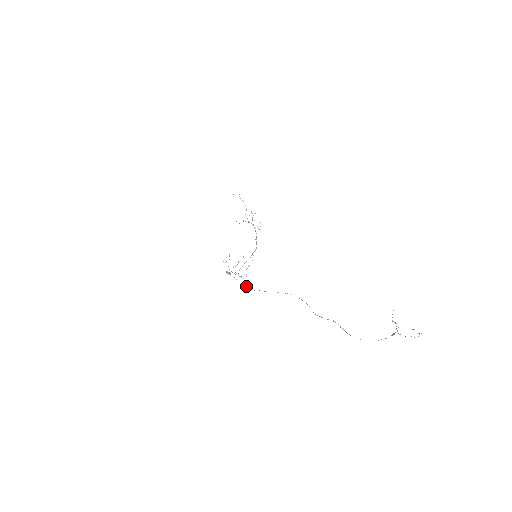
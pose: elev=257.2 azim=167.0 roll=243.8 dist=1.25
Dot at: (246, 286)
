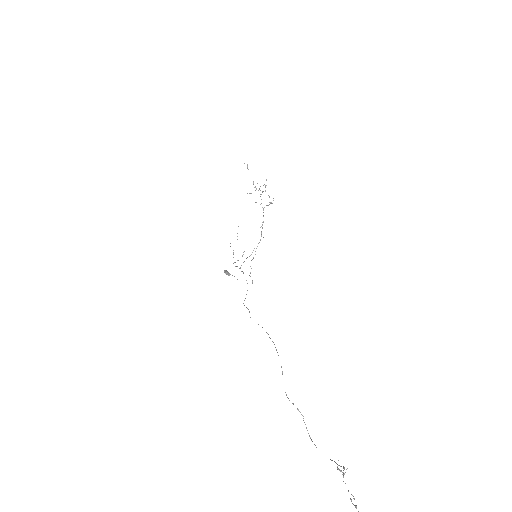
Dot at: occluded
